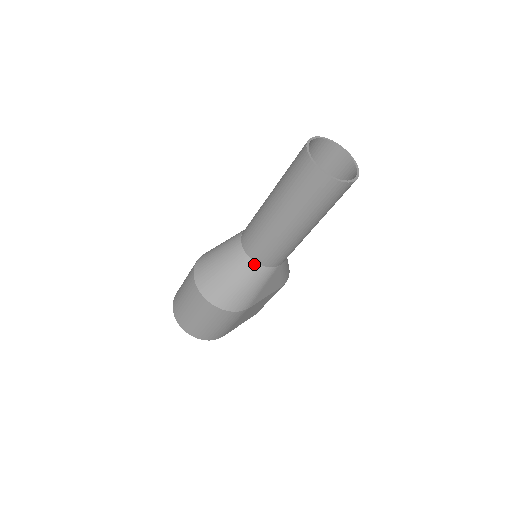
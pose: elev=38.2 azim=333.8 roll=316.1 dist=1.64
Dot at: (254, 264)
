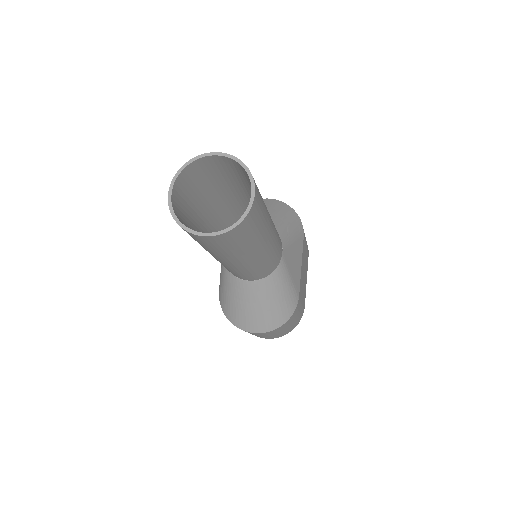
Dot at: (263, 281)
